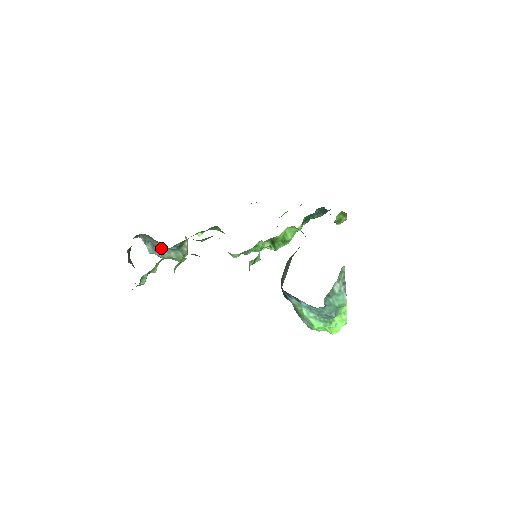
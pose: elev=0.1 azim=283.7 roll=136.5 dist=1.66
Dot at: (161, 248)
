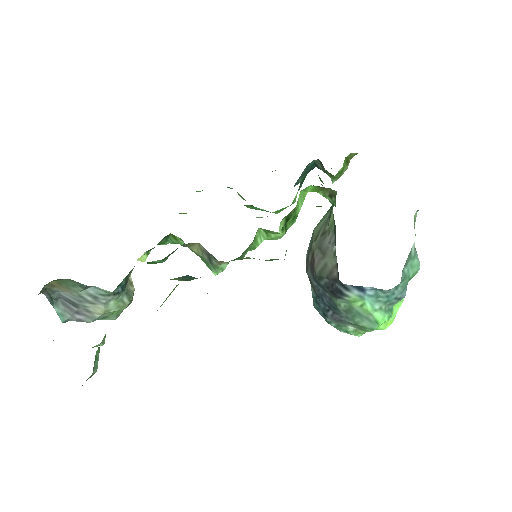
Dot at: (89, 300)
